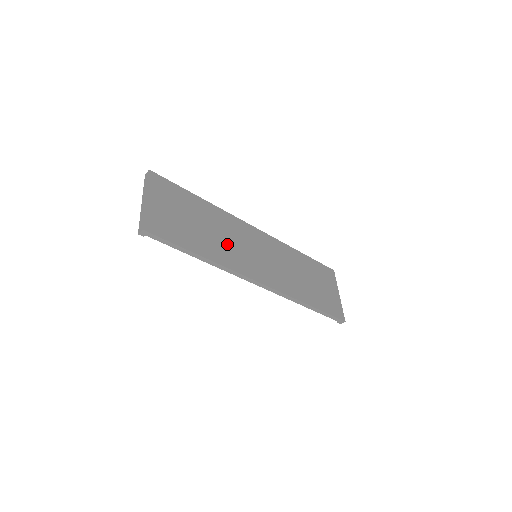
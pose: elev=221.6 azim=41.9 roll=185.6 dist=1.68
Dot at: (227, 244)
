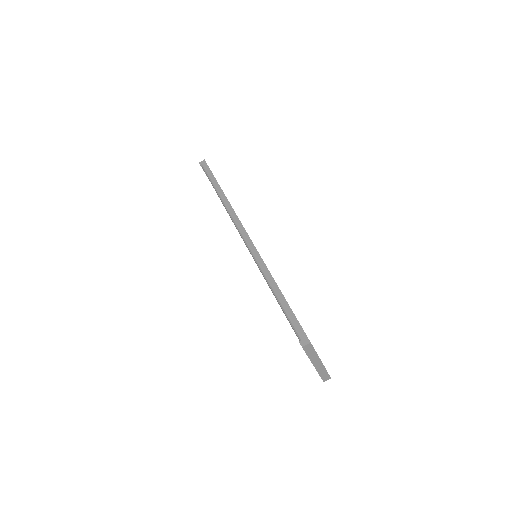
Dot at: occluded
